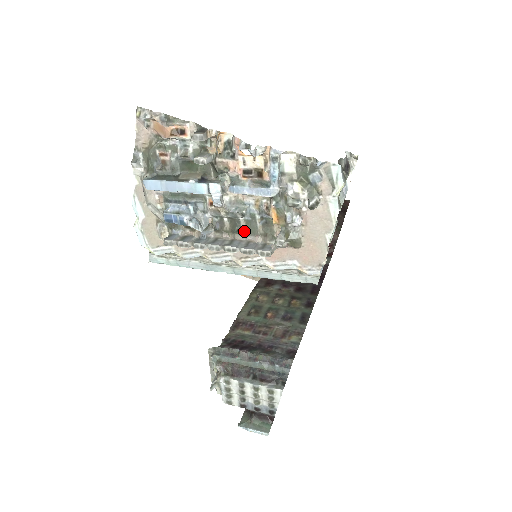
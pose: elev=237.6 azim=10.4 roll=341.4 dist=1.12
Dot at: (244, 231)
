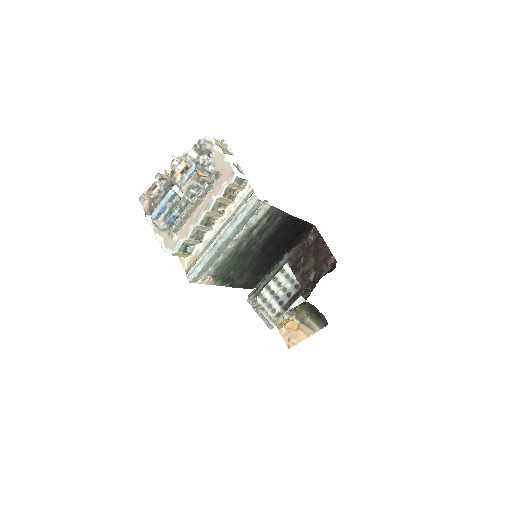
Dot at: occluded
